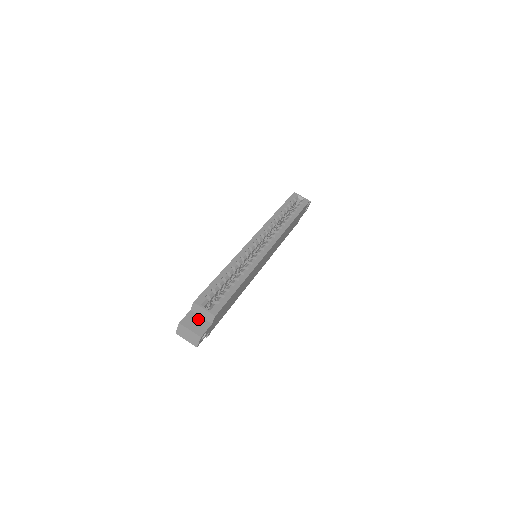
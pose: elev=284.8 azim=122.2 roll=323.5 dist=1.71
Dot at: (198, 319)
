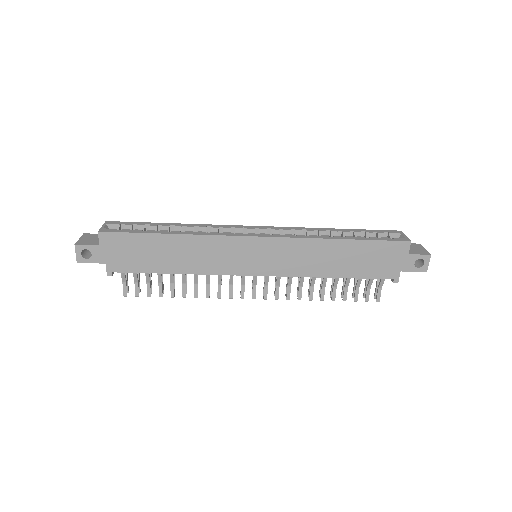
Dot at: (98, 239)
